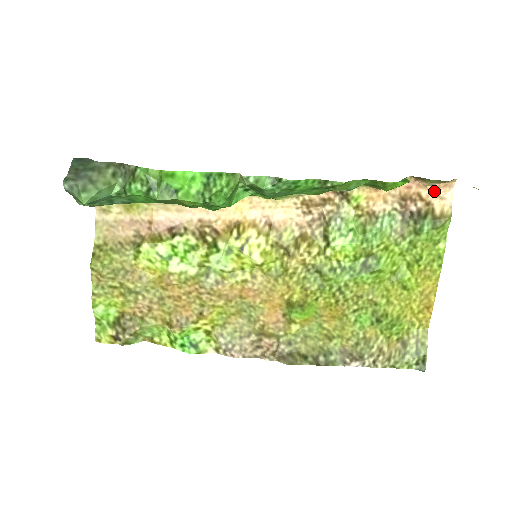
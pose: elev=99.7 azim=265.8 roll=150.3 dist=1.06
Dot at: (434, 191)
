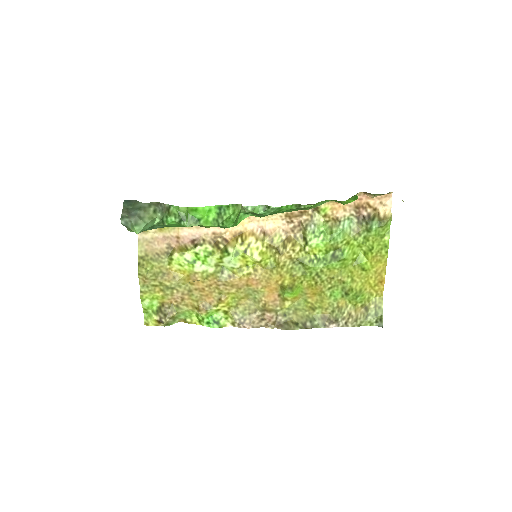
Dot at: (378, 200)
